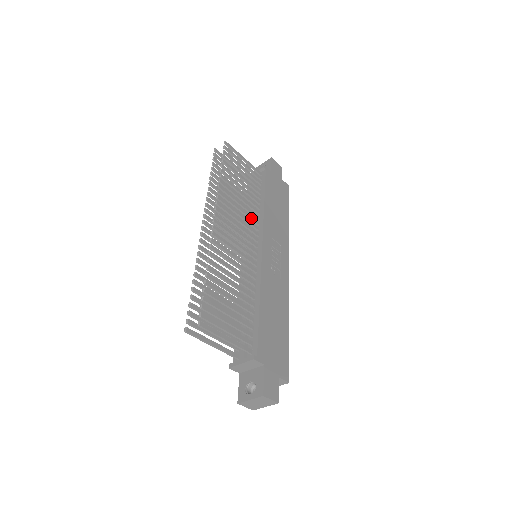
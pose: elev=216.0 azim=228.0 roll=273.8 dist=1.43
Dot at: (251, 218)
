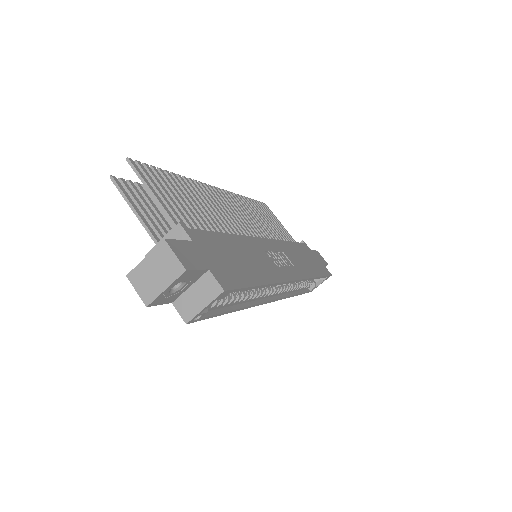
Dot at: (264, 233)
